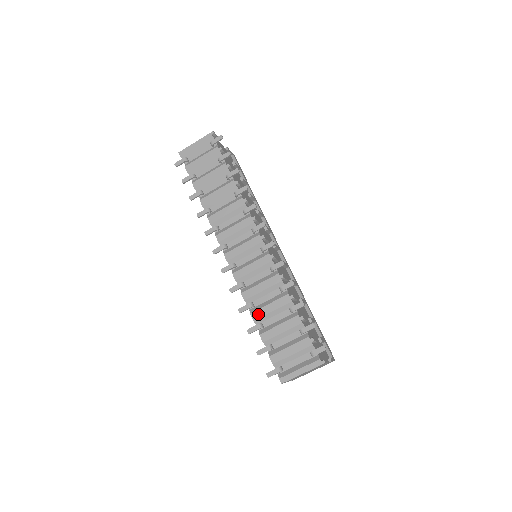
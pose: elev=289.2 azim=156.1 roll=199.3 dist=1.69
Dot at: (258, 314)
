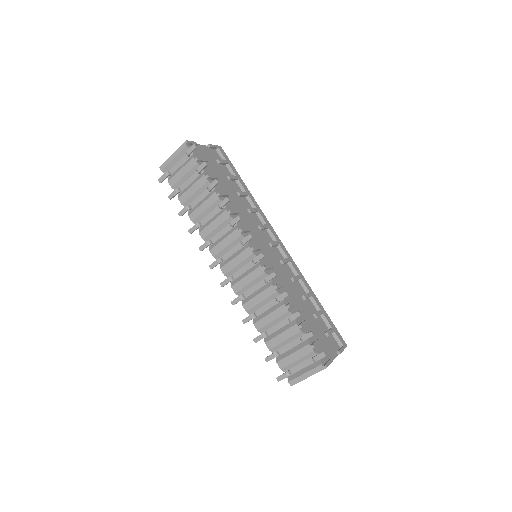
Dot at: (260, 324)
